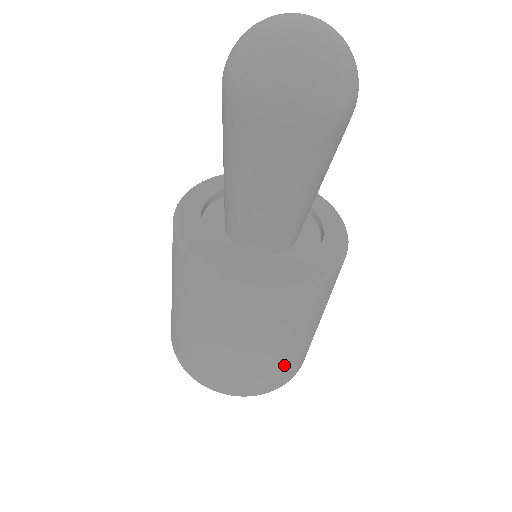
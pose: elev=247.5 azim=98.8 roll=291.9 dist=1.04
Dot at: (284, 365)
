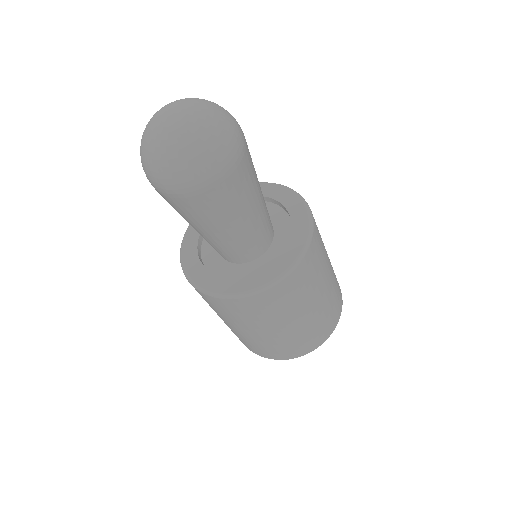
Dot at: (333, 297)
